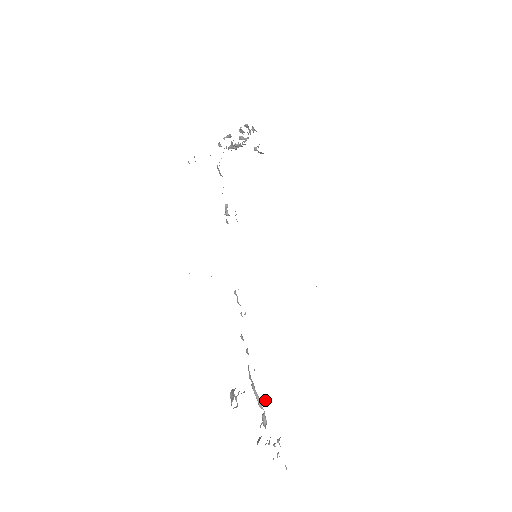
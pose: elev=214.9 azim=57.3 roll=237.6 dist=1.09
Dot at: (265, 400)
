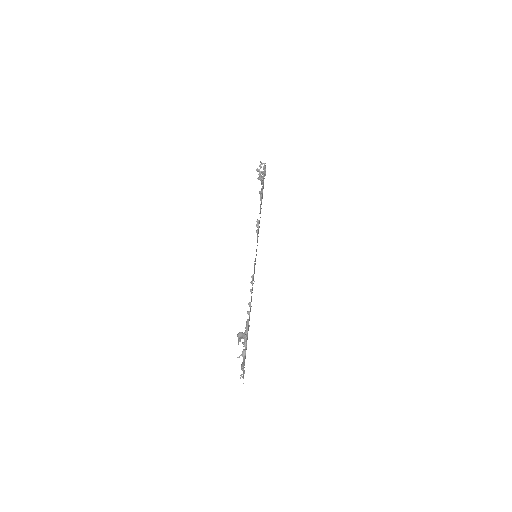
Dot at: occluded
